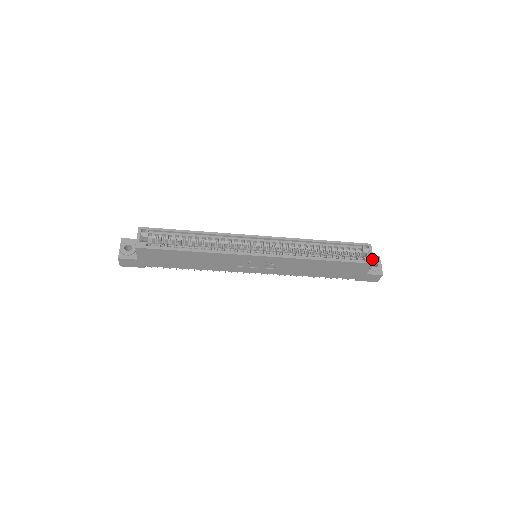
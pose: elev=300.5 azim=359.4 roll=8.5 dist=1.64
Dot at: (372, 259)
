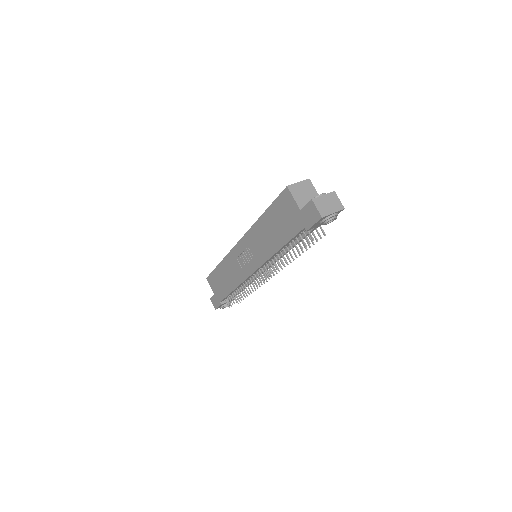
Dot at: (291, 185)
